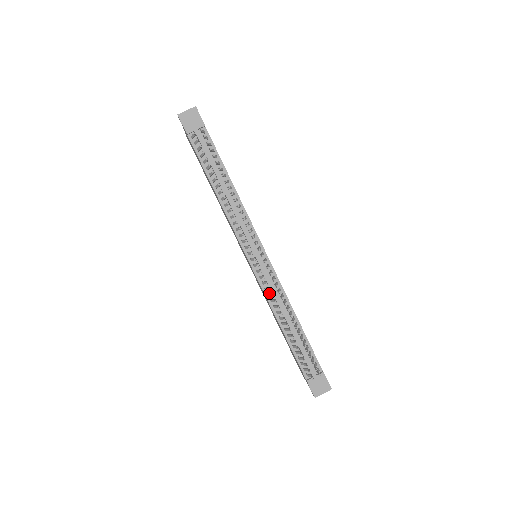
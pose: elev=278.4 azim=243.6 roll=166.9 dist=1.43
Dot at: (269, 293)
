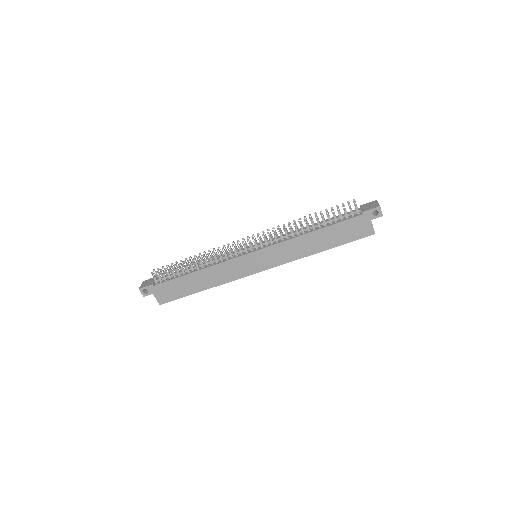
Dot at: (280, 238)
